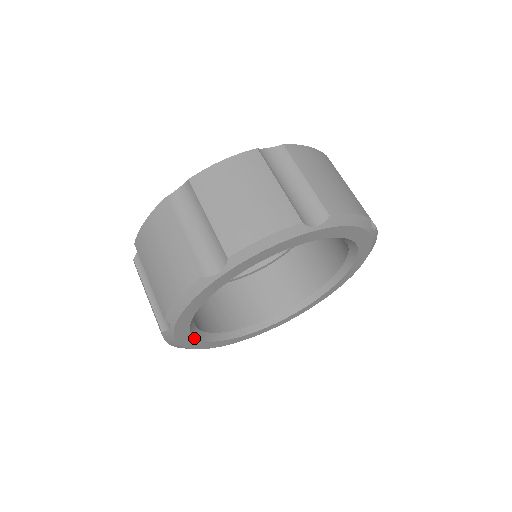
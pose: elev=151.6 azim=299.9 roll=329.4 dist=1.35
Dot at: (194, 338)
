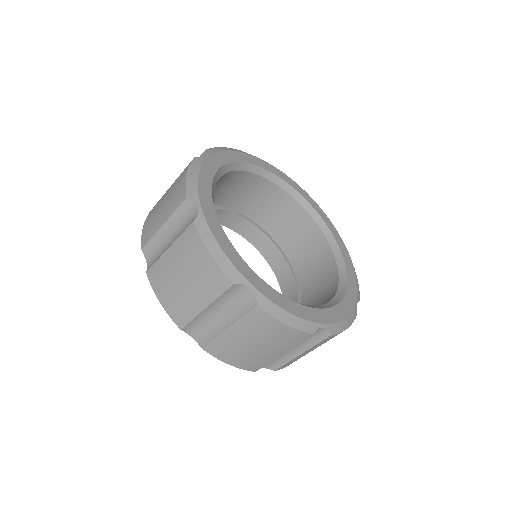
Dot at: (237, 253)
